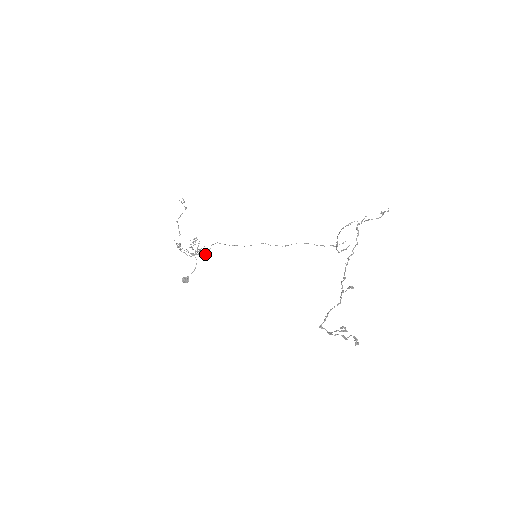
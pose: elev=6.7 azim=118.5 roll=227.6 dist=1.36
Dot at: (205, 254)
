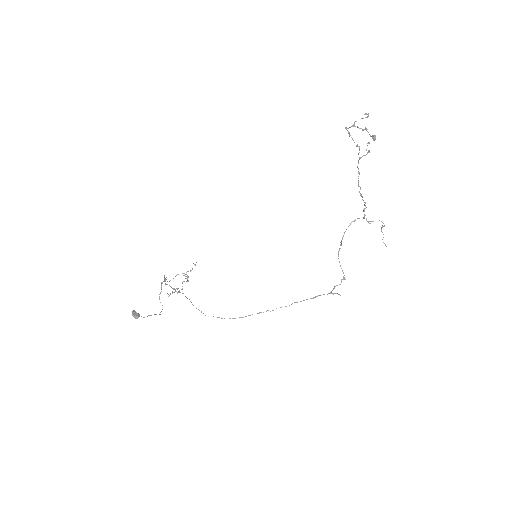
Dot at: occluded
